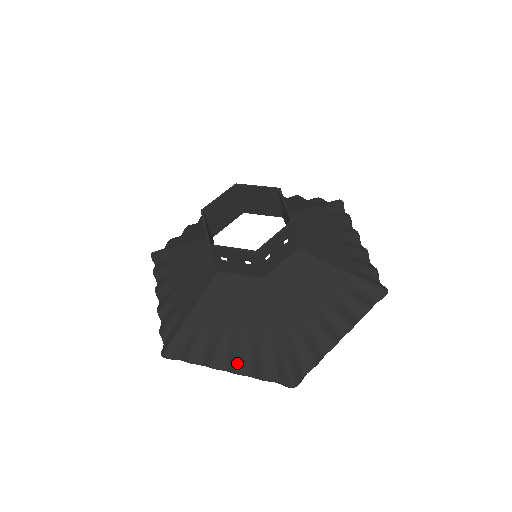
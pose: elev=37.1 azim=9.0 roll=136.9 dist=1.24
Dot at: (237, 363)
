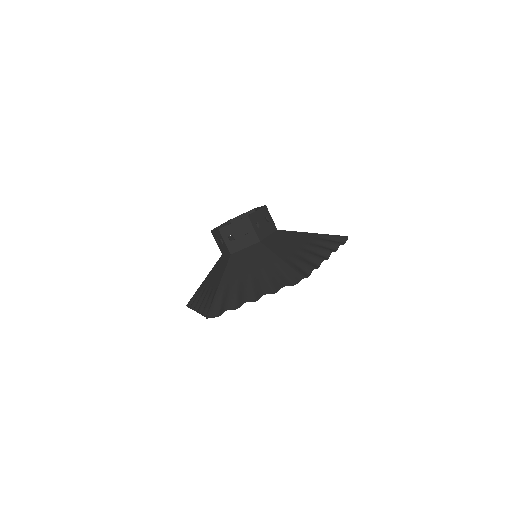
Dot at: (200, 305)
